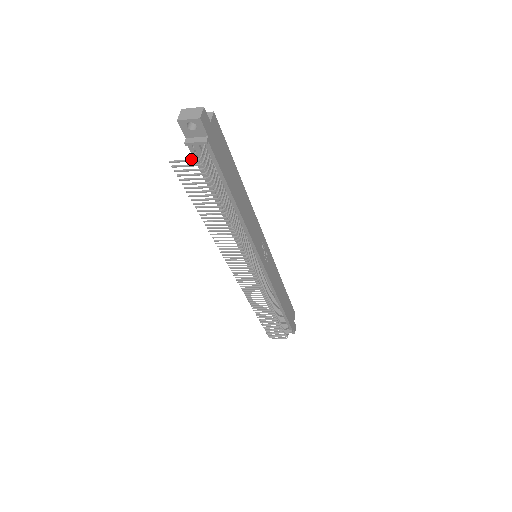
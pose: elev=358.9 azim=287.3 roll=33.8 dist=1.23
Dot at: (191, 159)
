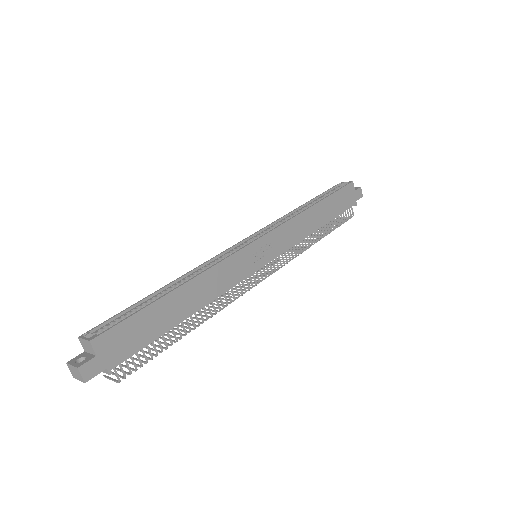
Dot at: (114, 381)
